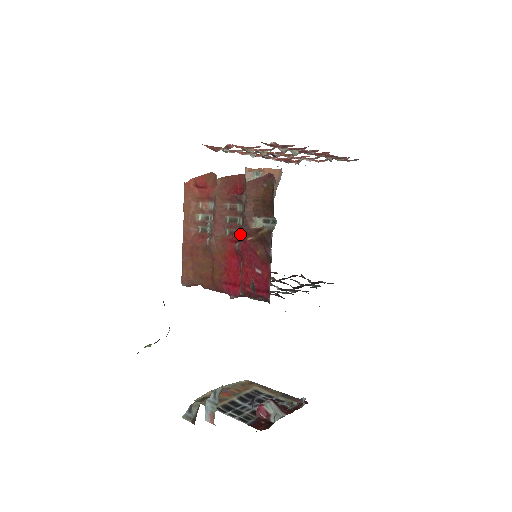
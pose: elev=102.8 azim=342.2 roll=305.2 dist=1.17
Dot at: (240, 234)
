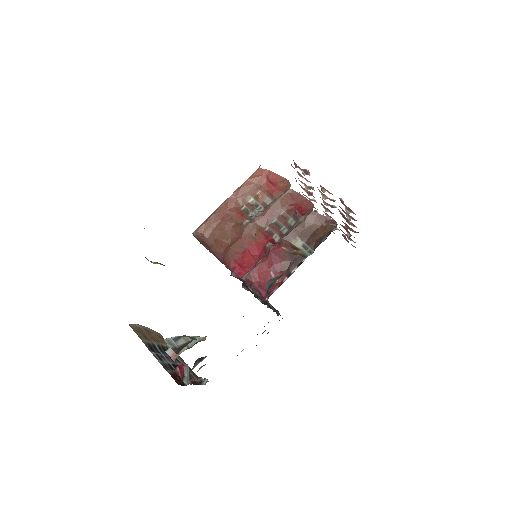
Dot at: (277, 239)
